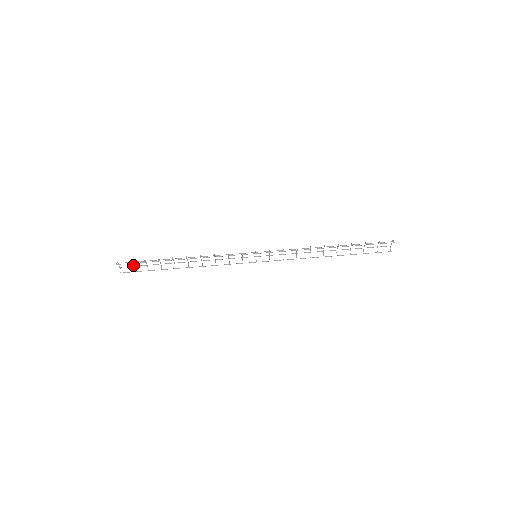
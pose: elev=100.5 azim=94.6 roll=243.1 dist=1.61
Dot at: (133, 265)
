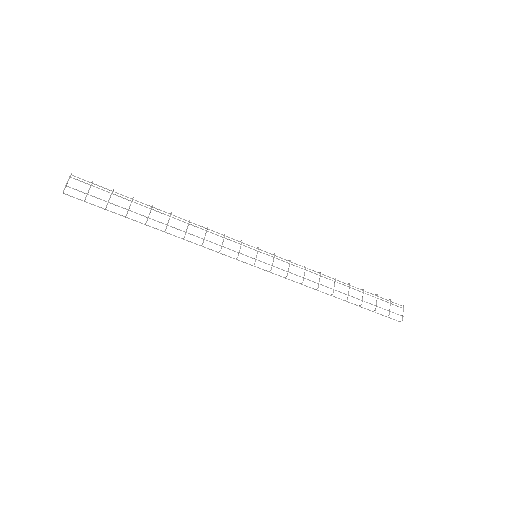
Dot at: occluded
